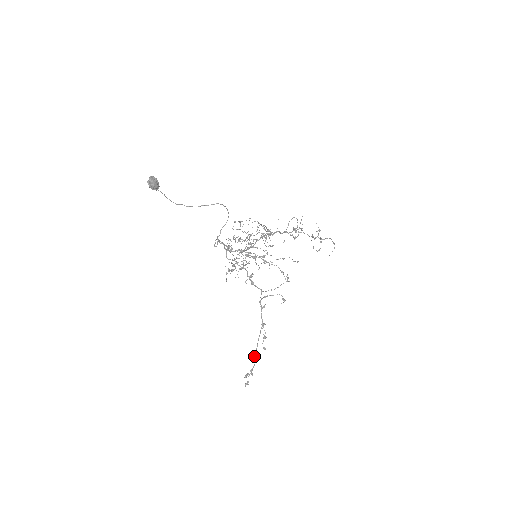
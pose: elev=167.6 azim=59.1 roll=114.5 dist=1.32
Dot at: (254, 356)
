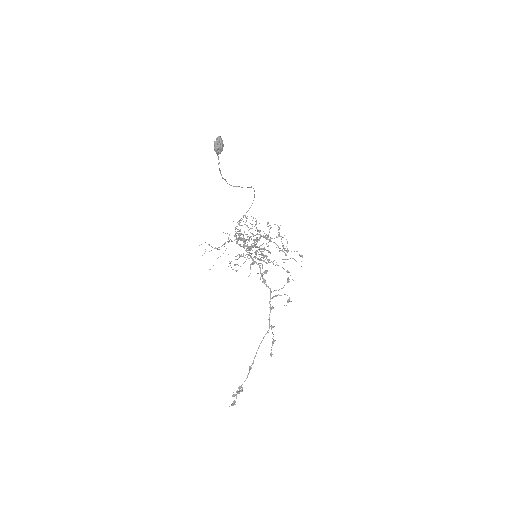
Dot at: (250, 368)
